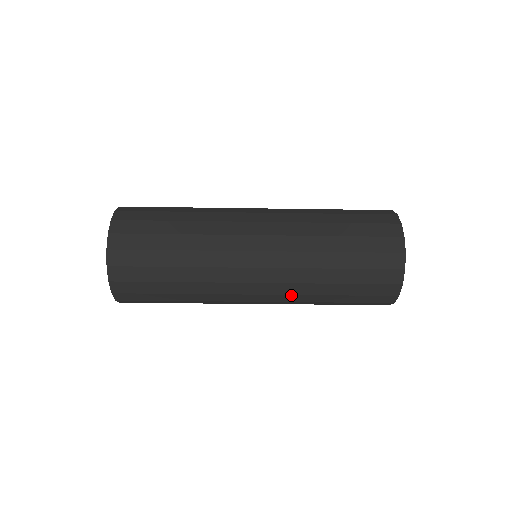
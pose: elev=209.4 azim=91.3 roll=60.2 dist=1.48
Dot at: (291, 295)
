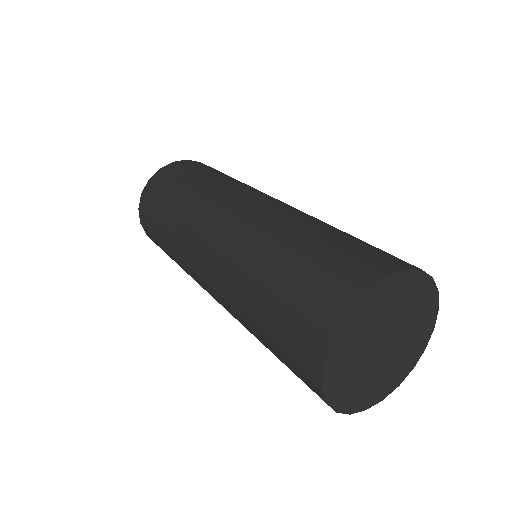
Dot at: occluded
